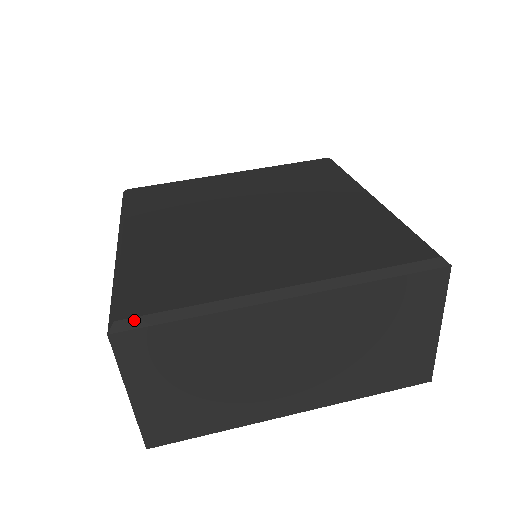
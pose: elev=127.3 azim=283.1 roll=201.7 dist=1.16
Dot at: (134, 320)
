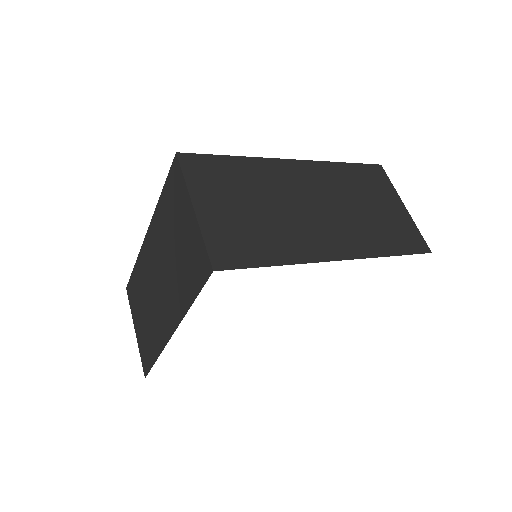
Dot at: (193, 153)
